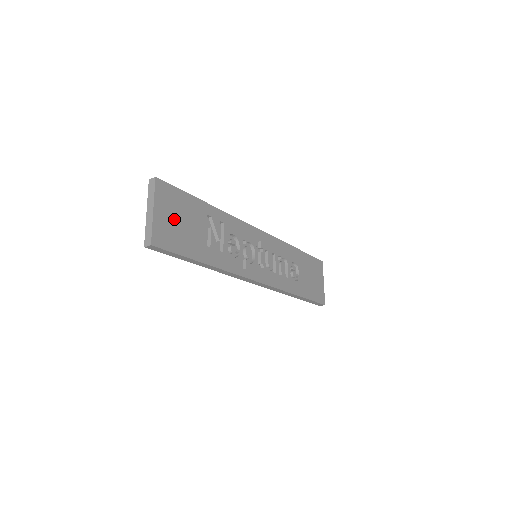
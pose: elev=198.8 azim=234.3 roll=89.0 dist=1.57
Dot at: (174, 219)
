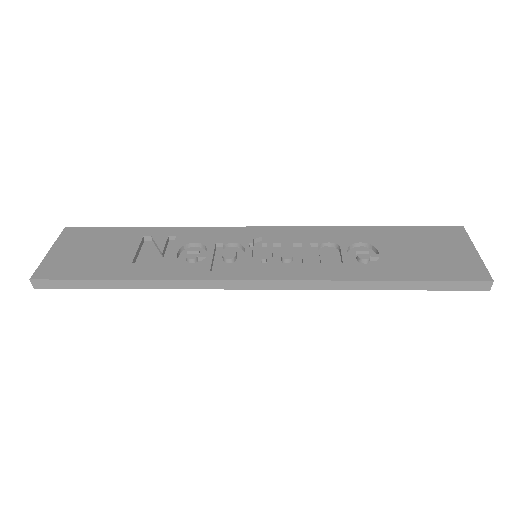
Dot at: (80, 252)
